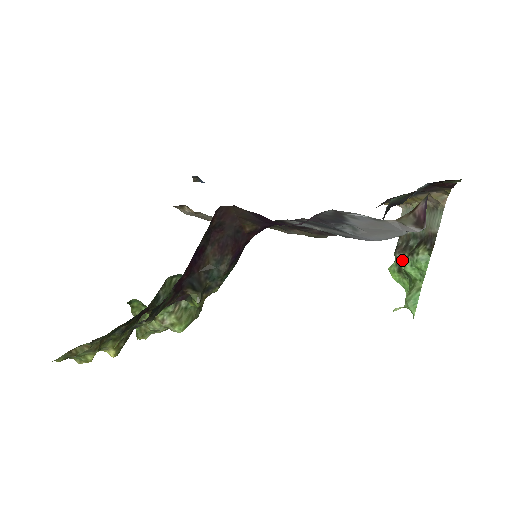
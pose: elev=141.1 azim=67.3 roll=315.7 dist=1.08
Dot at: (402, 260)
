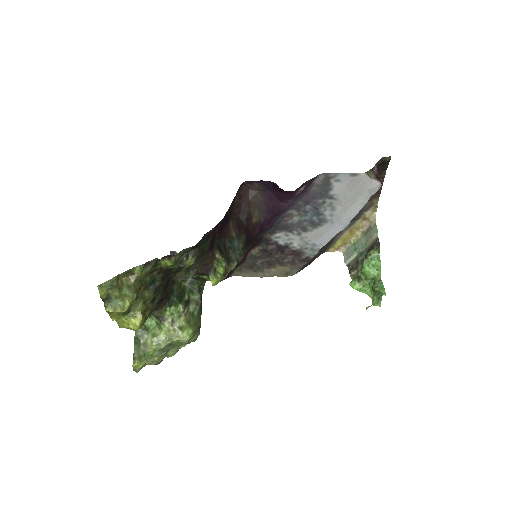
Dot at: (358, 271)
